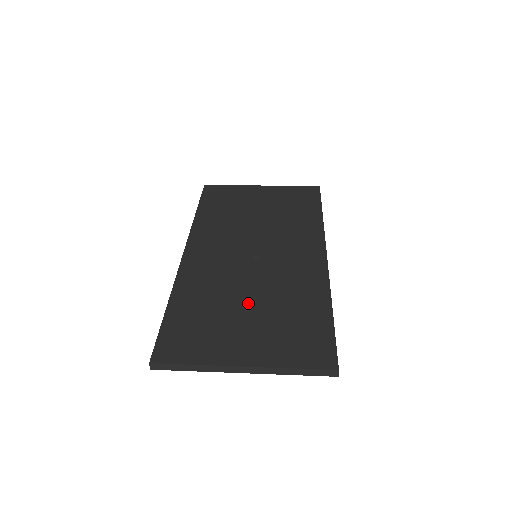
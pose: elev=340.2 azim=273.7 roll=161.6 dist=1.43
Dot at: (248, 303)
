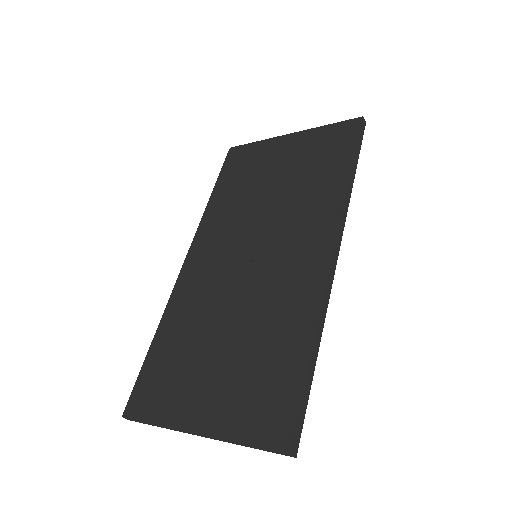
Dot at: (224, 336)
